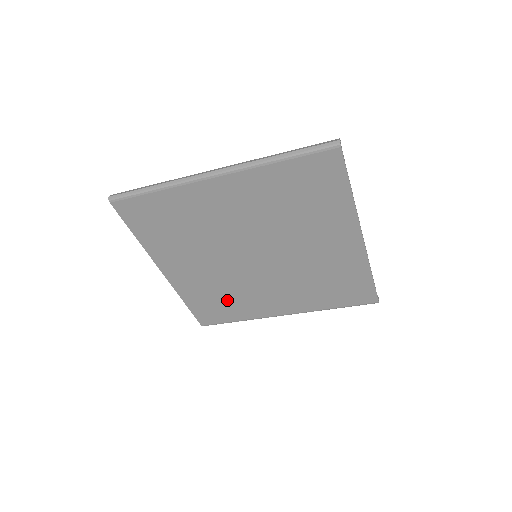
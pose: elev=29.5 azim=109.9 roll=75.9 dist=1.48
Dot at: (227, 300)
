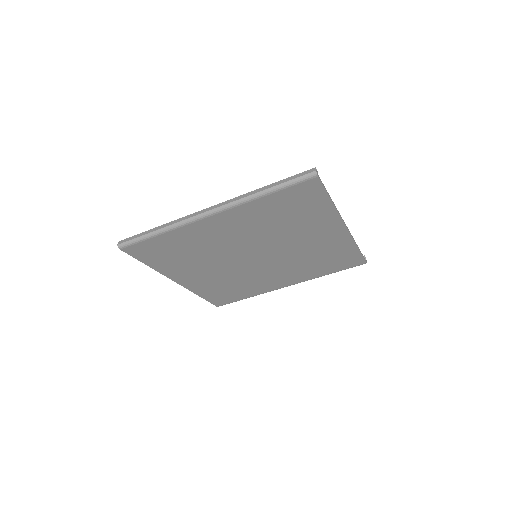
Dot at: (236, 287)
